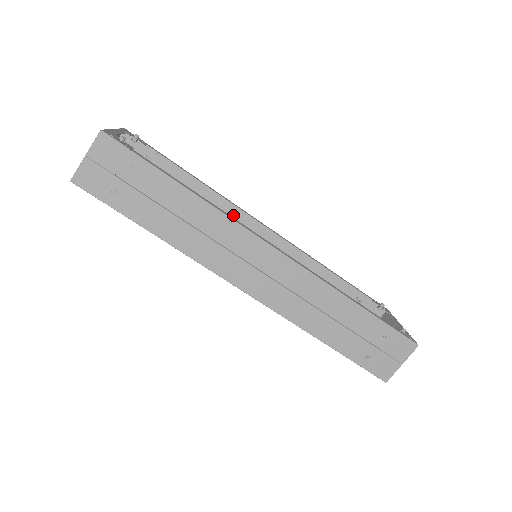
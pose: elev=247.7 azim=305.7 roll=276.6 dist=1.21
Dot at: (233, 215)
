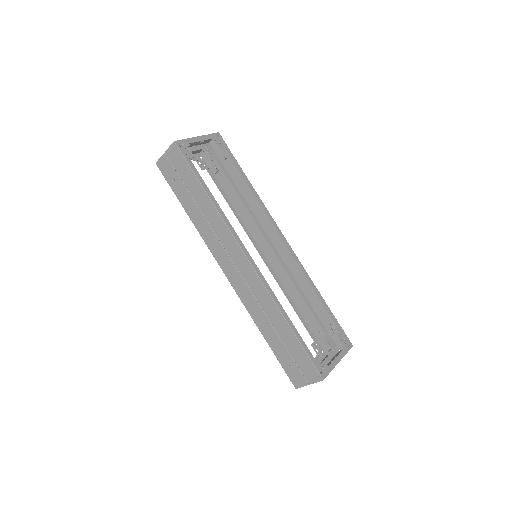
Dot at: (266, 219)
